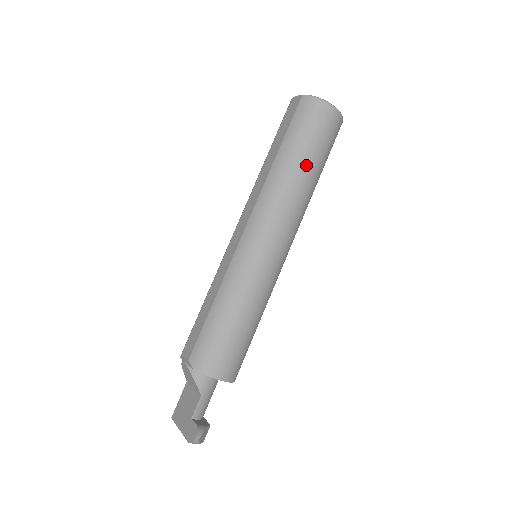
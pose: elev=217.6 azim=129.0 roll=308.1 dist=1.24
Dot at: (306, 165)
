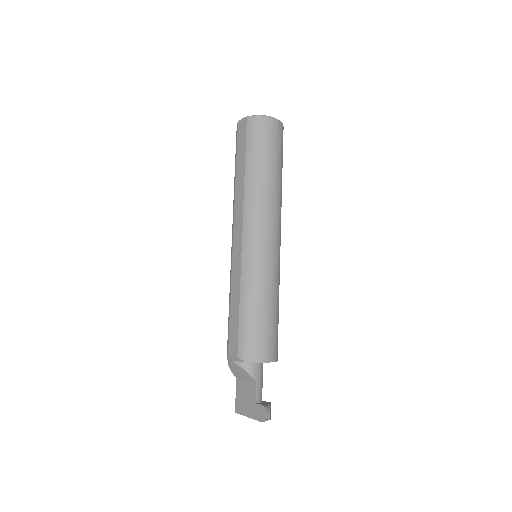
Dot at: (271, 171)
